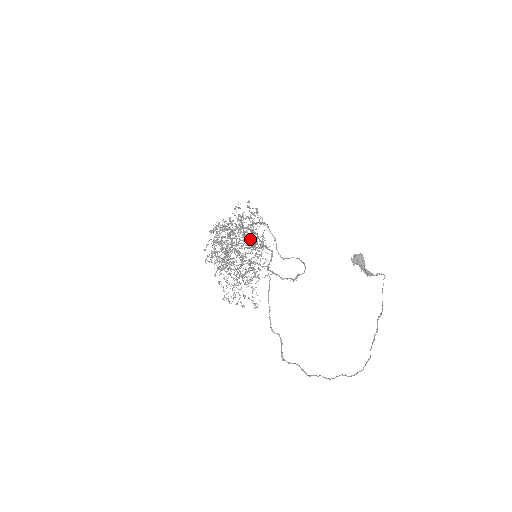
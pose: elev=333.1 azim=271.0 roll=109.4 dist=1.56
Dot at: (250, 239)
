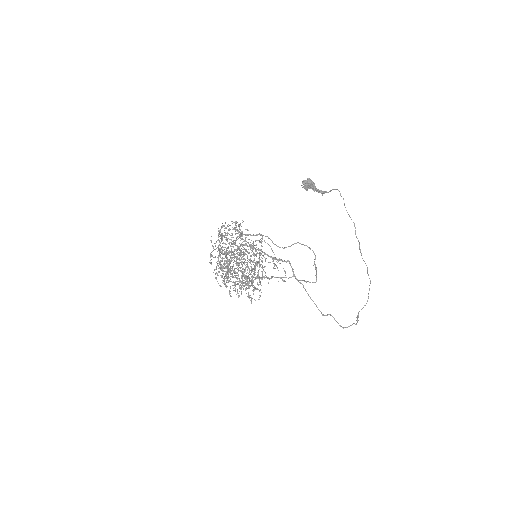
Dot at: occluded
